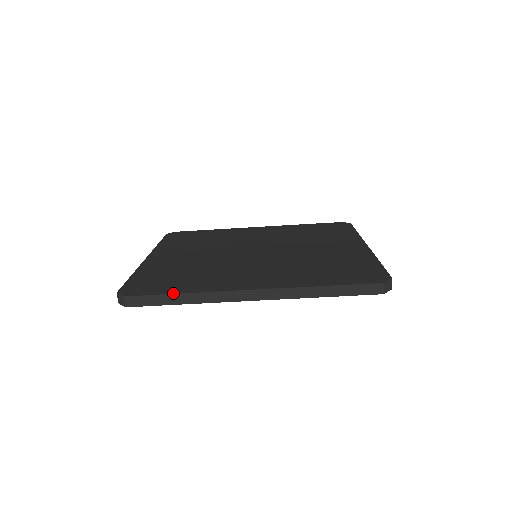
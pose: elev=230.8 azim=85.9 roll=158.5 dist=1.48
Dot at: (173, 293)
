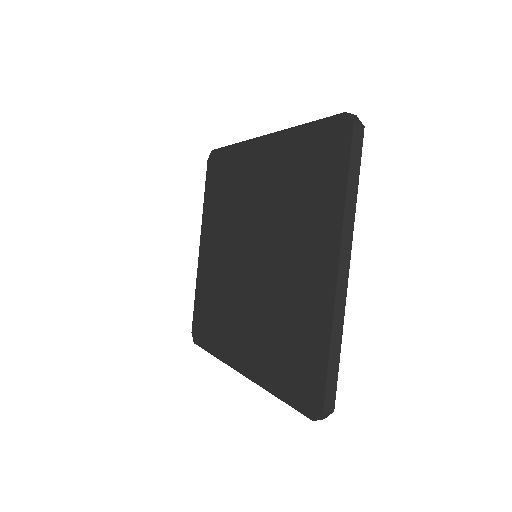
Dot at: (209, 352)
